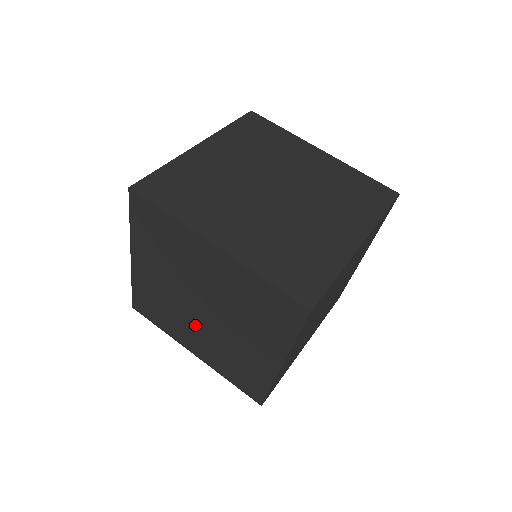
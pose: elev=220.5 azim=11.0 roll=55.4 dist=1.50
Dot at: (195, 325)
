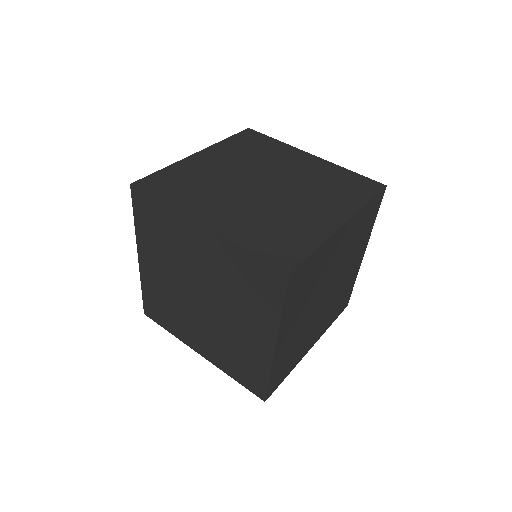
Dot at: (197, 319)
